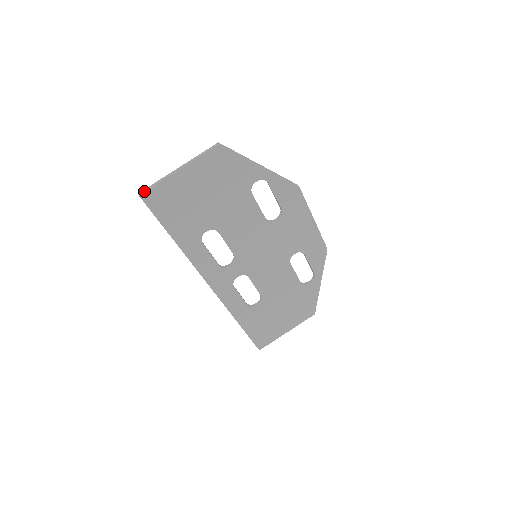
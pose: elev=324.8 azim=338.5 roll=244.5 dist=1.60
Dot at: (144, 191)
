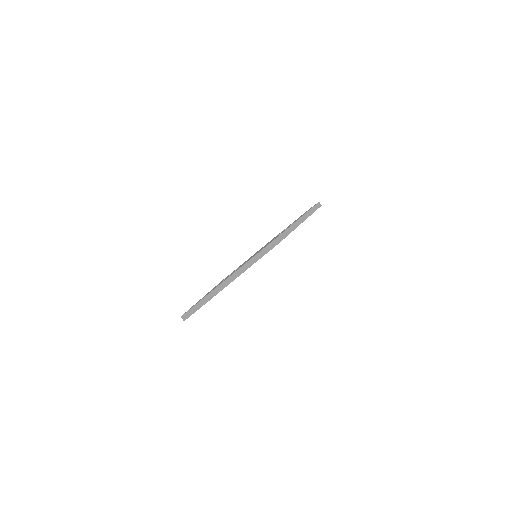
Dot at: (190, 315)
